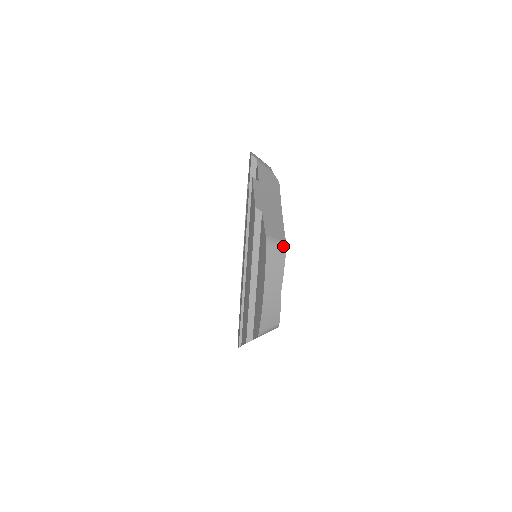
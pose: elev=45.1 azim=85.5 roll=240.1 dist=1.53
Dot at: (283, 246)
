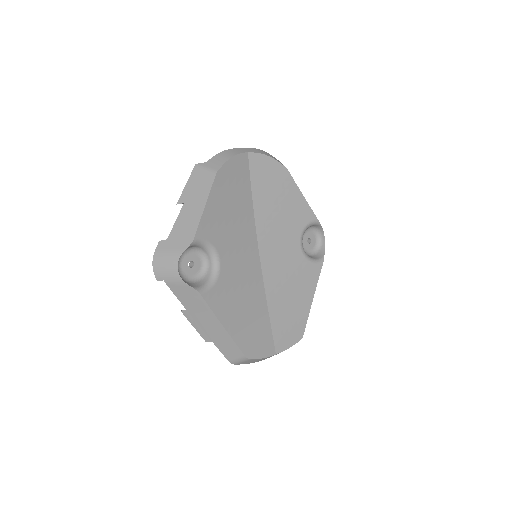
Dot at: (246, 359)
